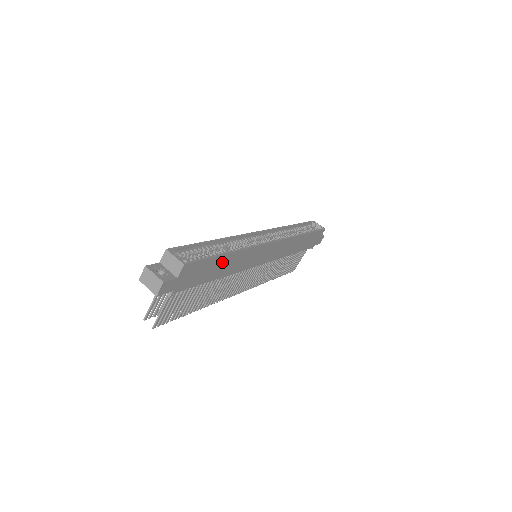
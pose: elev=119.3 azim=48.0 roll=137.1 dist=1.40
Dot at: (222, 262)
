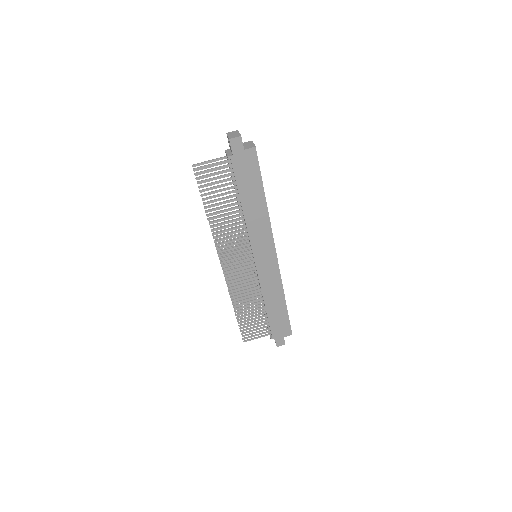
Dot at: (257, 196)
